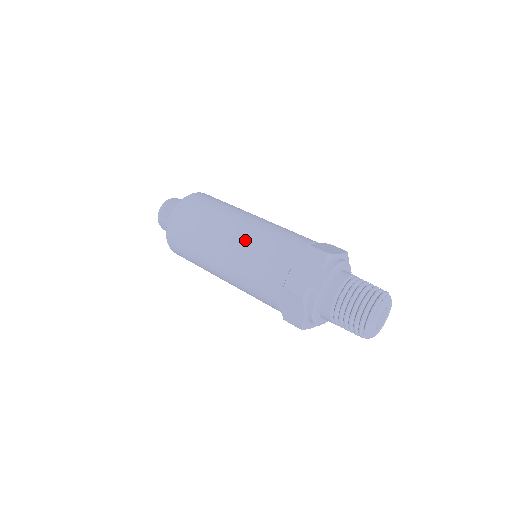
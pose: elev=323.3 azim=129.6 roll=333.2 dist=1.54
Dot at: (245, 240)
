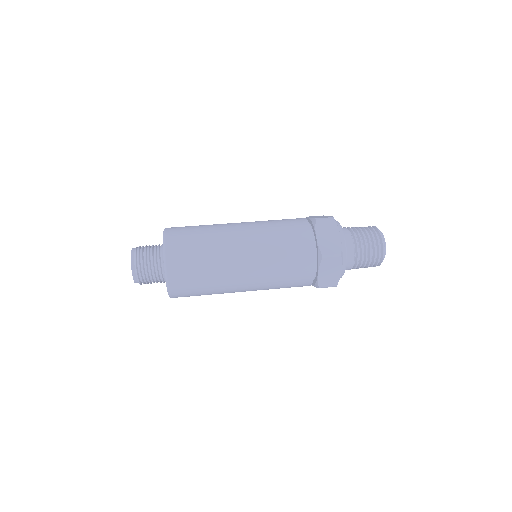
Dot at: (262, 241)
